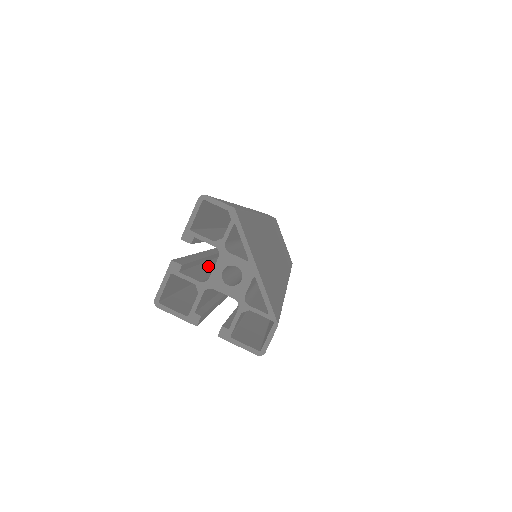
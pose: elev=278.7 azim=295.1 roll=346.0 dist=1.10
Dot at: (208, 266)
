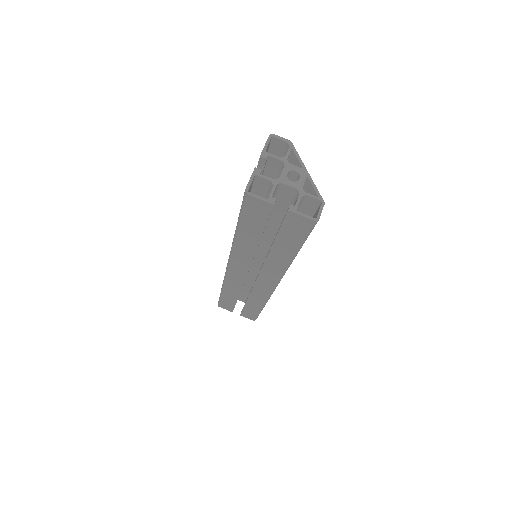
Dot at: occluded
